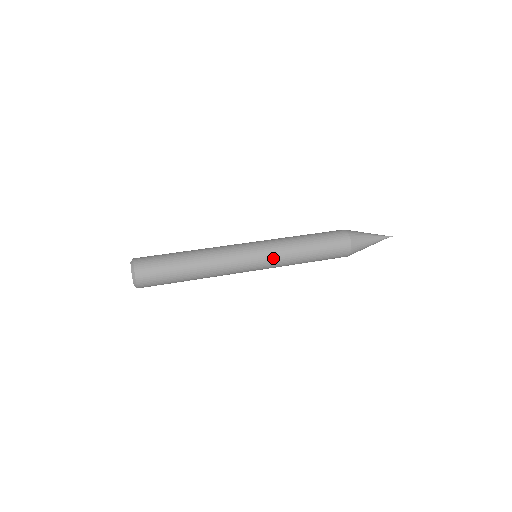
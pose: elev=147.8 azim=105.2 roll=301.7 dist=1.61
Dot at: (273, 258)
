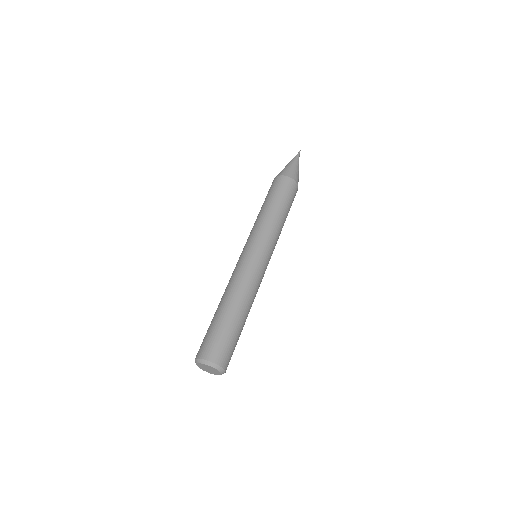
Dot at: occluded
